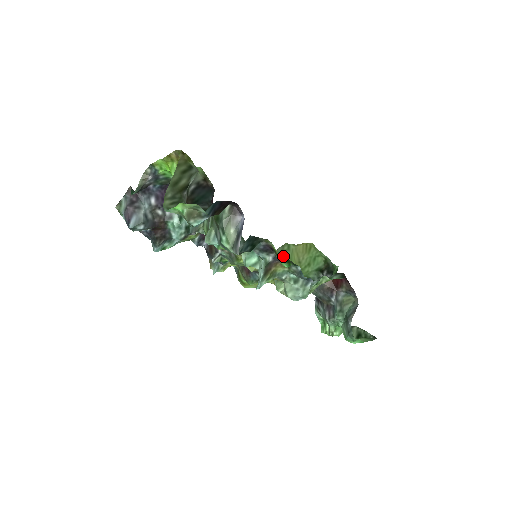
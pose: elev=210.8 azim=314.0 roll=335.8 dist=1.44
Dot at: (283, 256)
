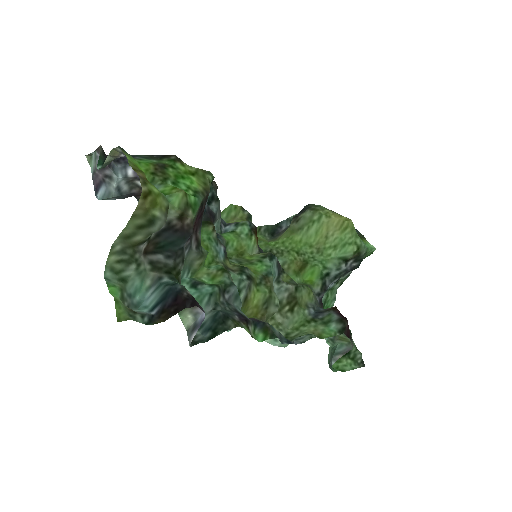
Dot at: (308, 227)
